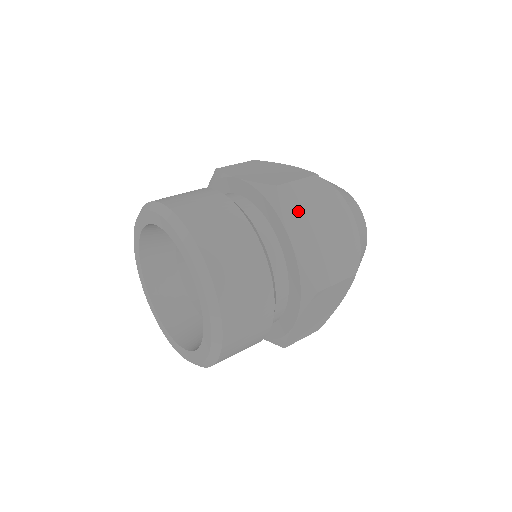
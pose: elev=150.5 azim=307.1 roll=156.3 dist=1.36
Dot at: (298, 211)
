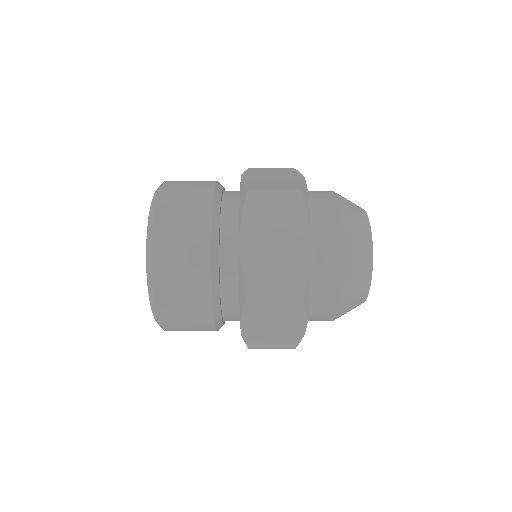
Dot at: (260, 173)
